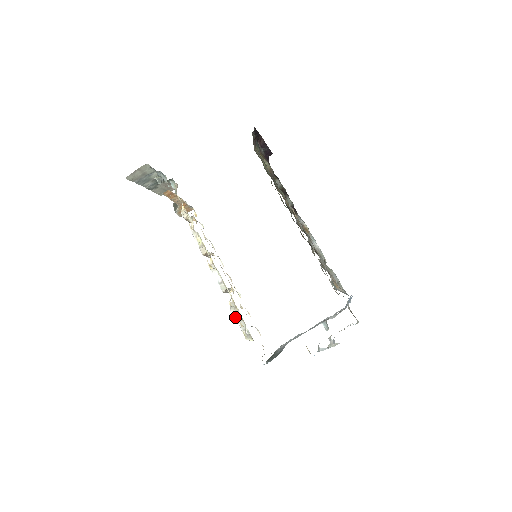
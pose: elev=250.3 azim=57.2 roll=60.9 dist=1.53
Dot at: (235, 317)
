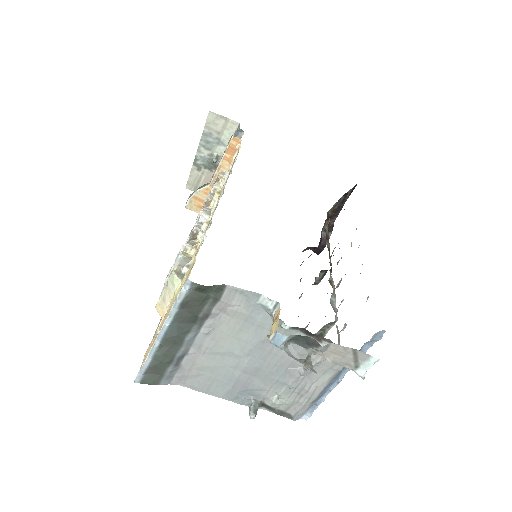
Dot at: (183, 251)
